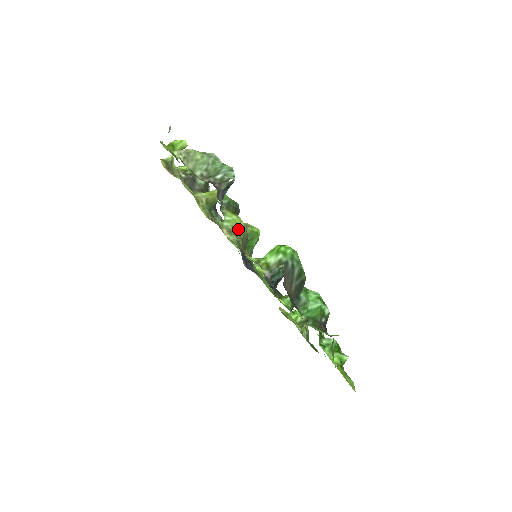
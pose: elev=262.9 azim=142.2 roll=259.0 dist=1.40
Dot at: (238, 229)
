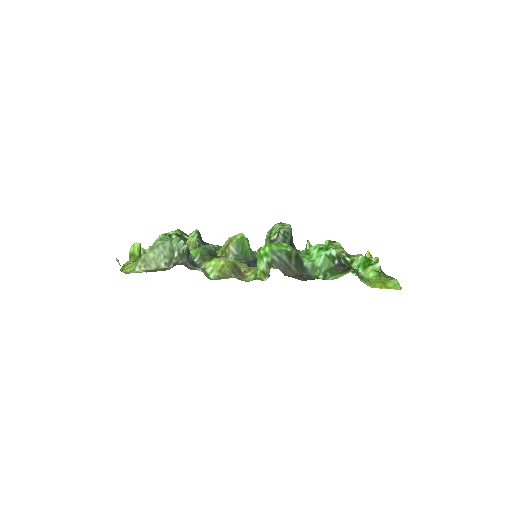
Dot at: (223, 268)
